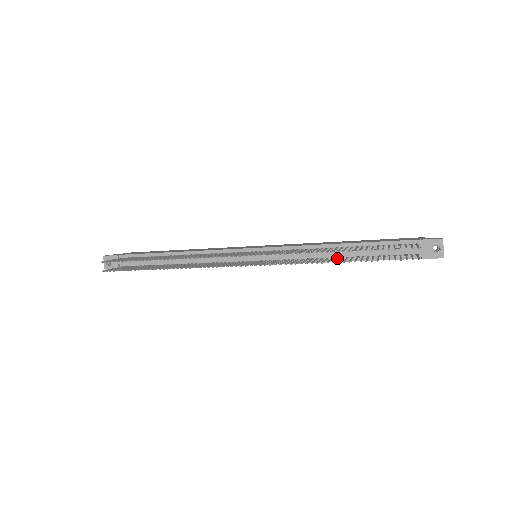
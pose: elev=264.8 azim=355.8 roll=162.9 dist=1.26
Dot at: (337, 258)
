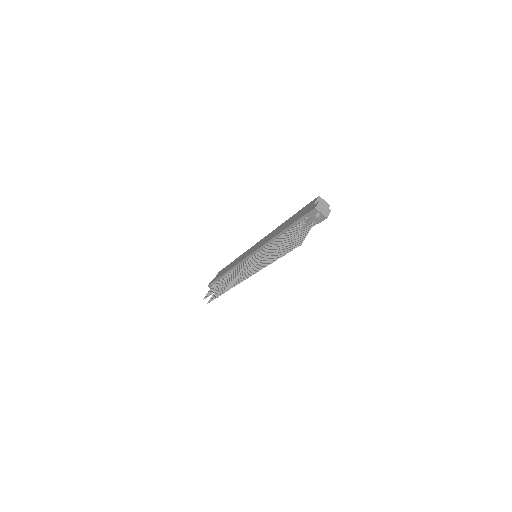
Dot at: occluded
